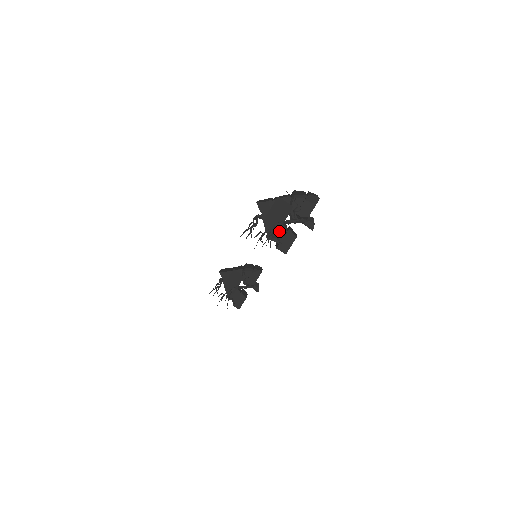
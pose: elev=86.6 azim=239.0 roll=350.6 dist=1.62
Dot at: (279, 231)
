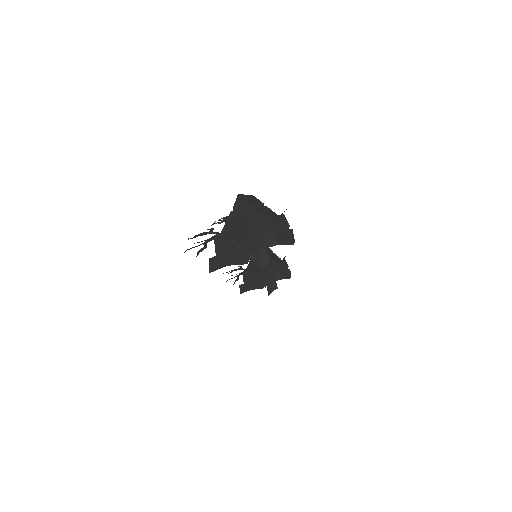
Dot at: (226, 243)
